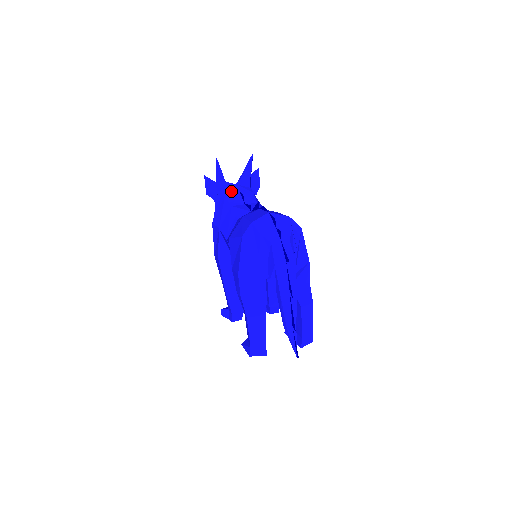
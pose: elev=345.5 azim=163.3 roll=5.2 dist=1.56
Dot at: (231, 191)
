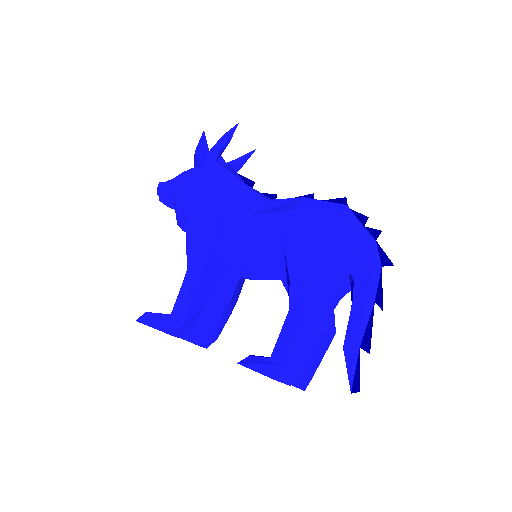
Dot at: (230, 169)
